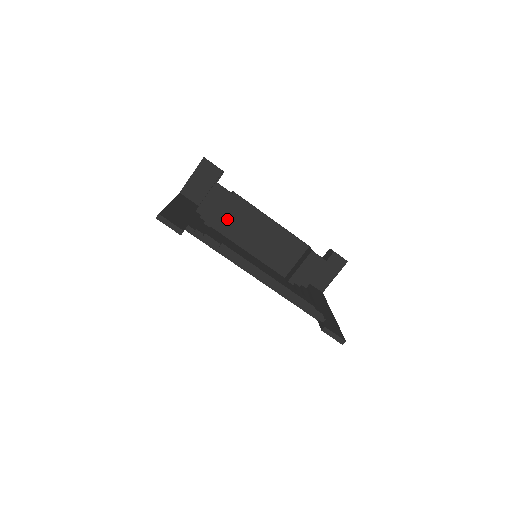
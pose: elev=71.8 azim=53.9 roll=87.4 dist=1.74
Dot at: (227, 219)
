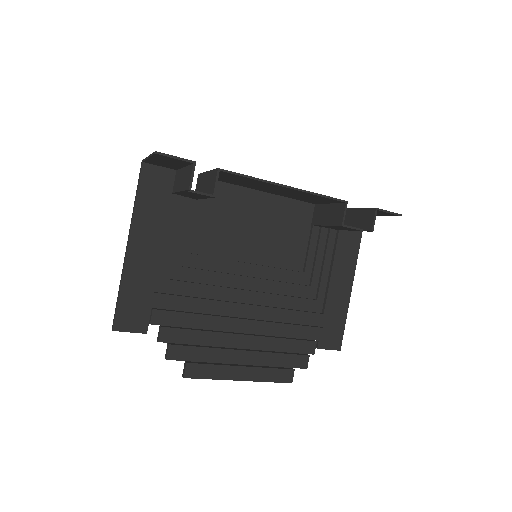
Dot at: (222, 178)
